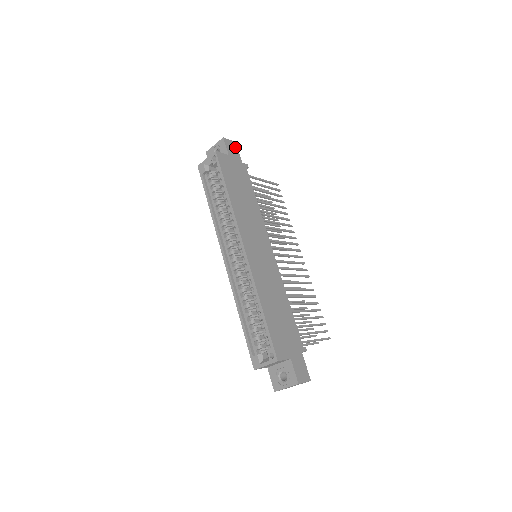
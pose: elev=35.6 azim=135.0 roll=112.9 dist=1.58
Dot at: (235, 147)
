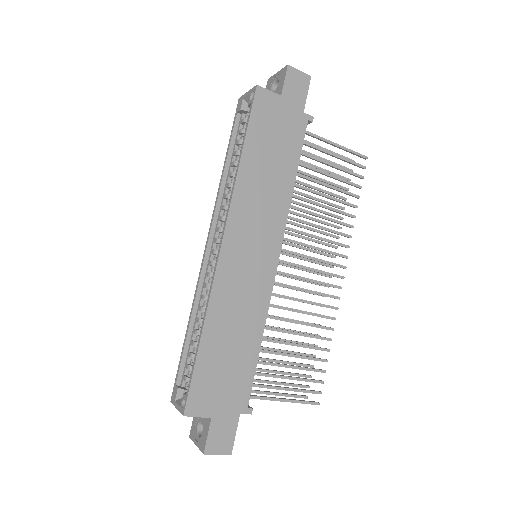
Dot at: (304, 84)
